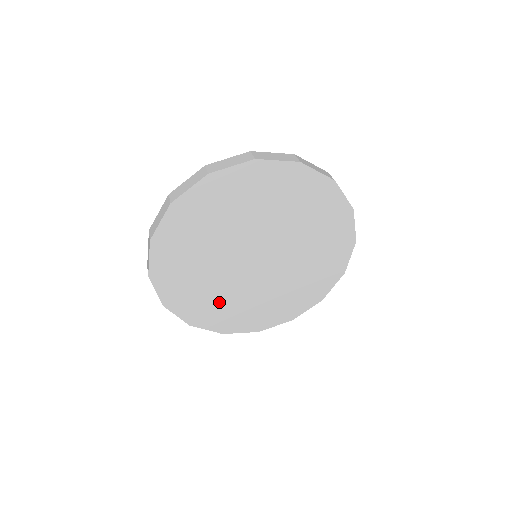
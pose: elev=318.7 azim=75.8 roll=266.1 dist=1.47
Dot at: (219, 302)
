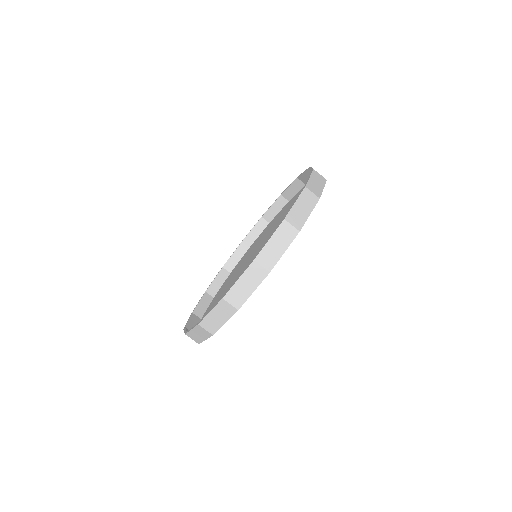
Dot at: occluded
